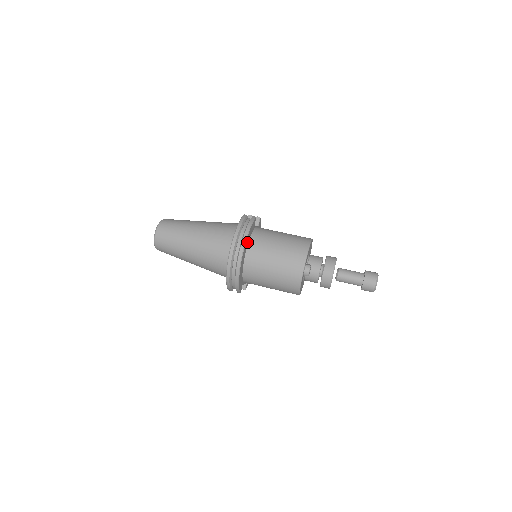
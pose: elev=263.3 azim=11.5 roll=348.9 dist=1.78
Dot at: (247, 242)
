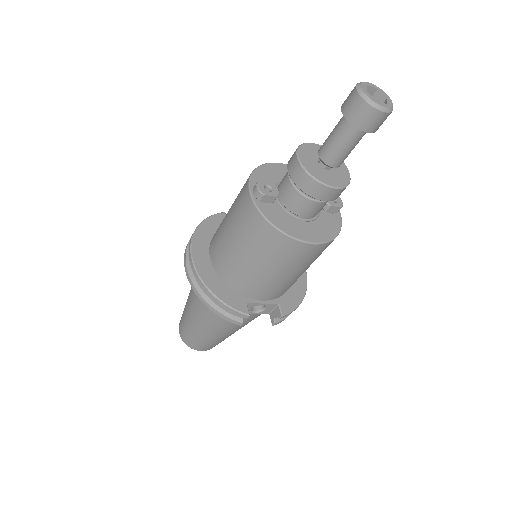
Dot at: (205, 239)
